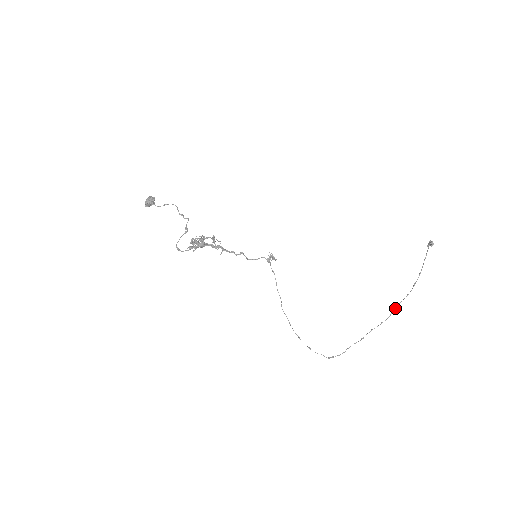
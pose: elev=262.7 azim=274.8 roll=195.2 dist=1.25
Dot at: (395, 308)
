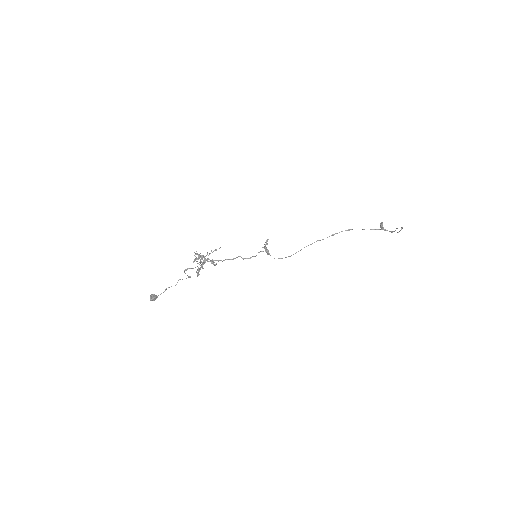
Dot at: occluded
